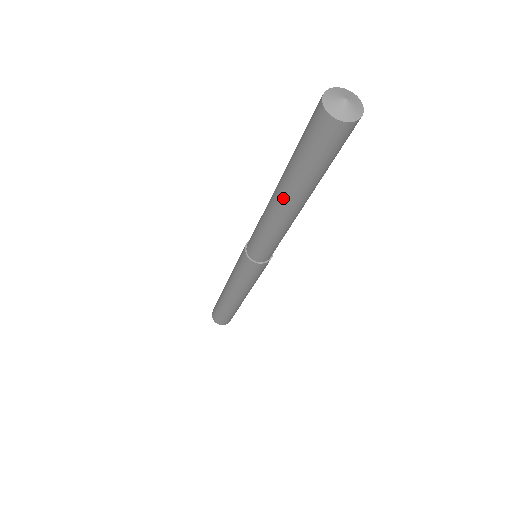
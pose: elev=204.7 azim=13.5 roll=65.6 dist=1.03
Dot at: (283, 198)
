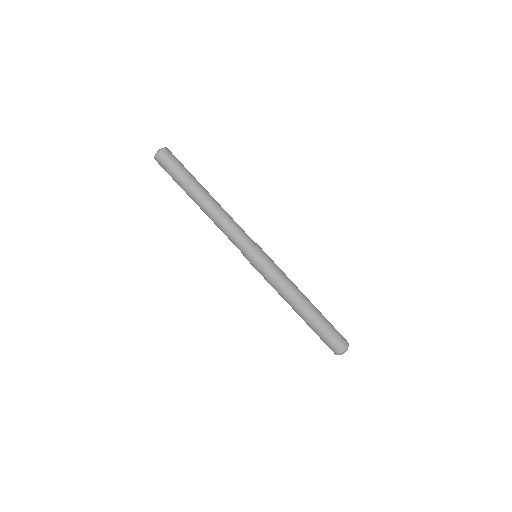
Dot at: (196, 202)
